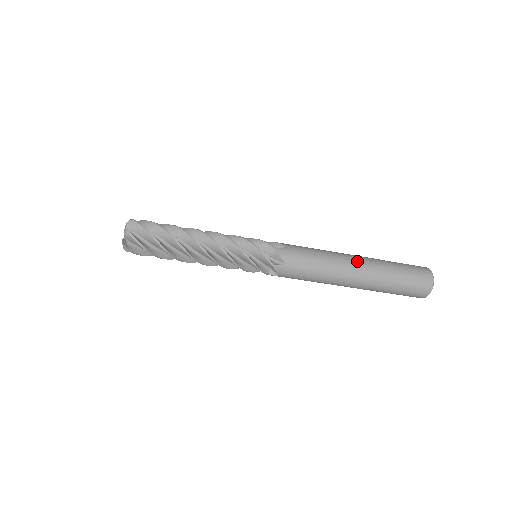
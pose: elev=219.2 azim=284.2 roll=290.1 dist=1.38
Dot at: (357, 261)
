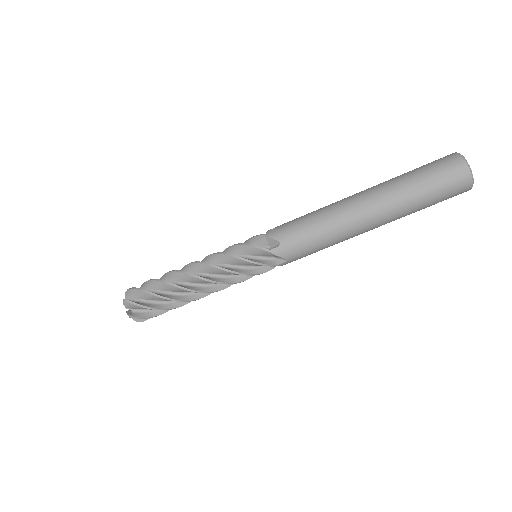
Dot at: occluded
